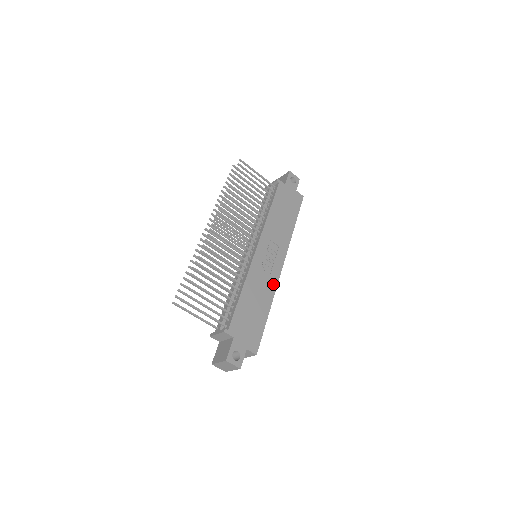
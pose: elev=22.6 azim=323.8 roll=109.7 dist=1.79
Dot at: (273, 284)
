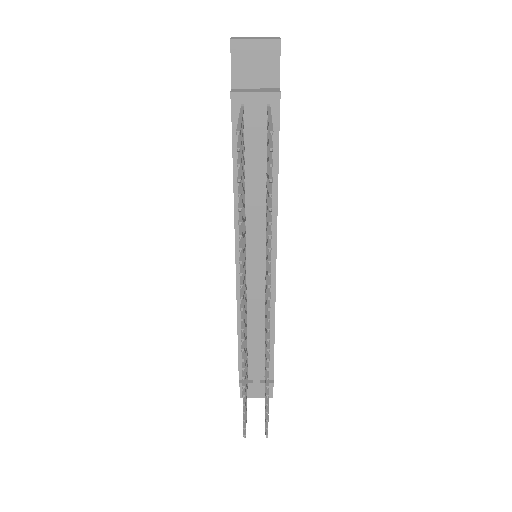
Dot at: occluded
